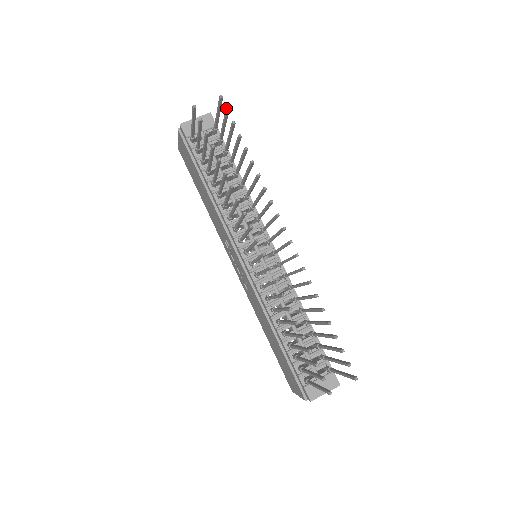
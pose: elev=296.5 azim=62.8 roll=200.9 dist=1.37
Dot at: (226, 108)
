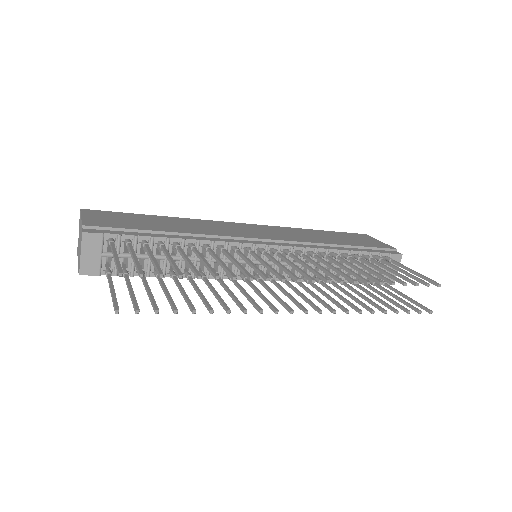
Dot at: occluded
